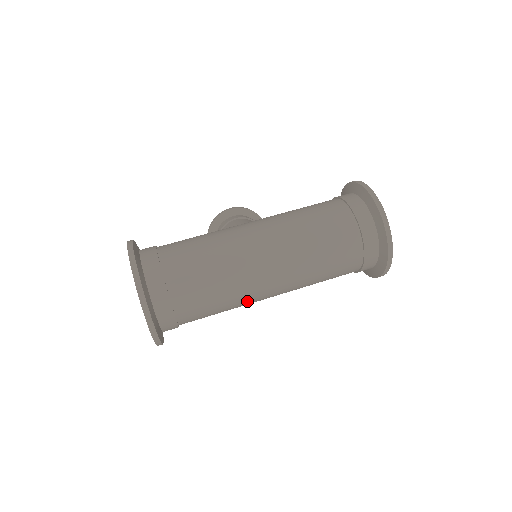
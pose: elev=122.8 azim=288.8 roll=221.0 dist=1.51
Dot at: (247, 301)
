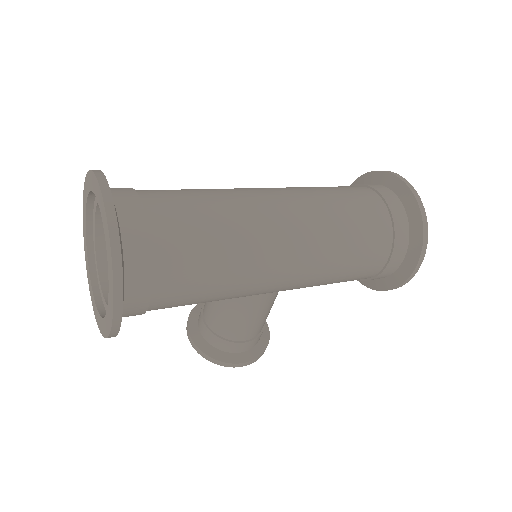
Dot at: (255, 240)
